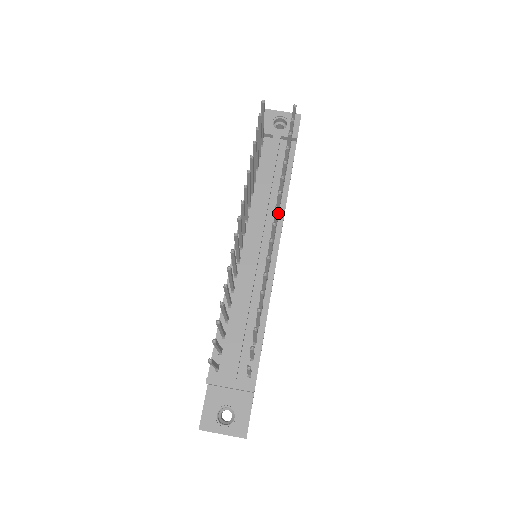
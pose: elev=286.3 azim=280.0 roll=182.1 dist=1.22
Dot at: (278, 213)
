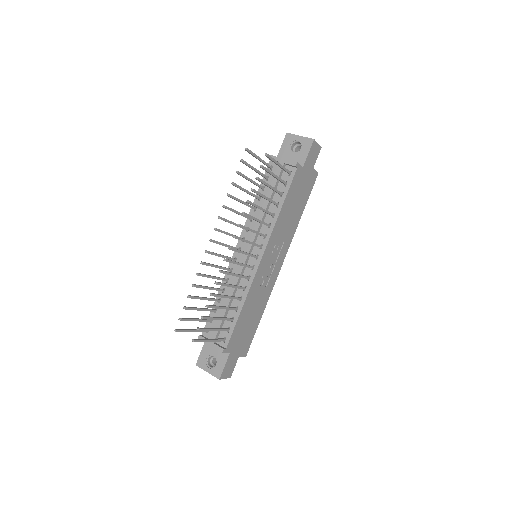
Dot at: occluded
